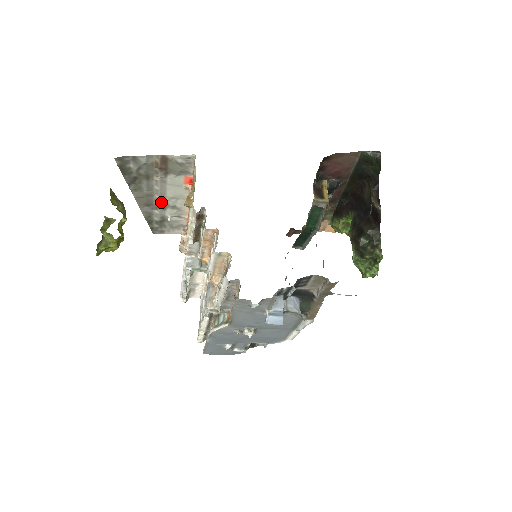
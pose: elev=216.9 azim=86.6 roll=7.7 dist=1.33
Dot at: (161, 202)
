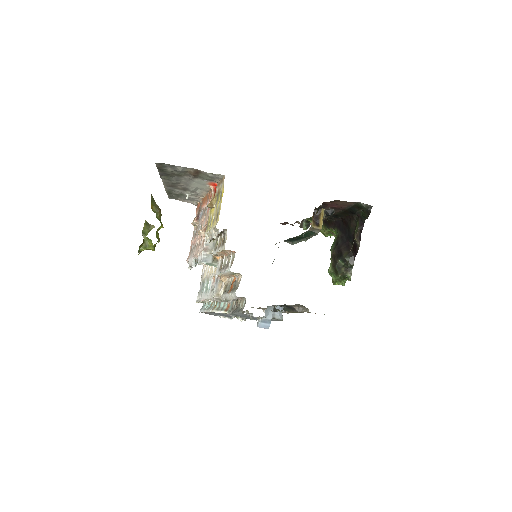
Dot at: (184, 187)
